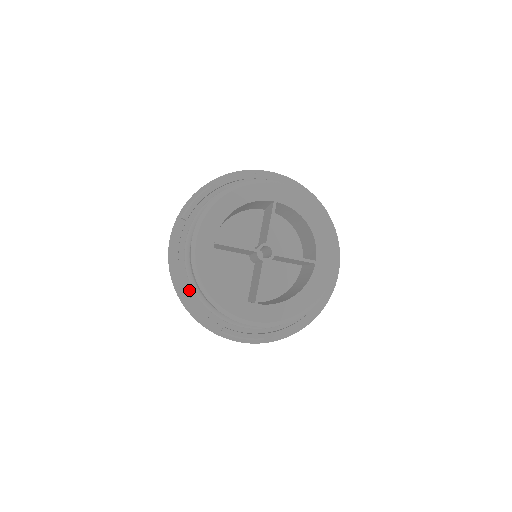
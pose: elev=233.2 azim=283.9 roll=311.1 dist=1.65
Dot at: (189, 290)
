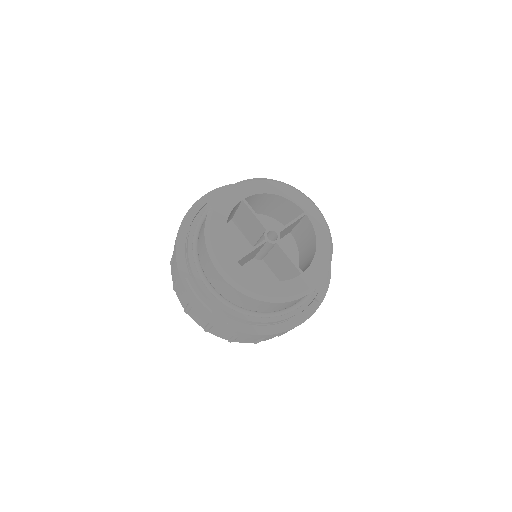
Dot at: (192, 229)
